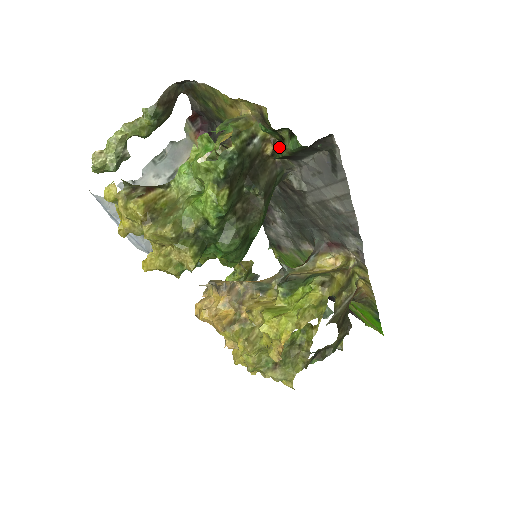
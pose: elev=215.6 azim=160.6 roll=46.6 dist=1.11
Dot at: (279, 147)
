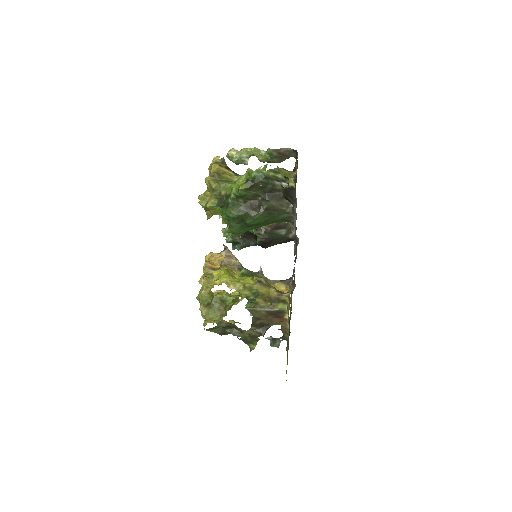
Dot at: occluded
